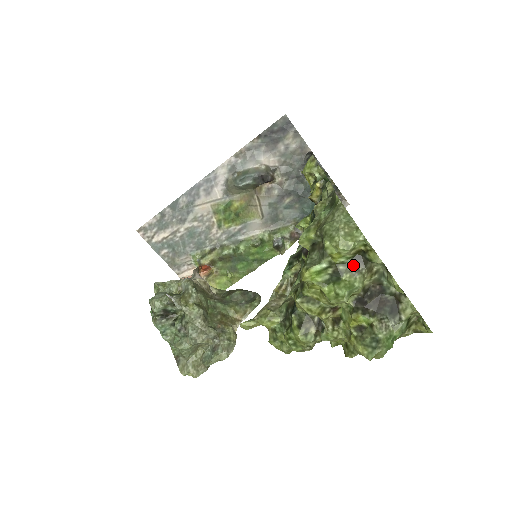
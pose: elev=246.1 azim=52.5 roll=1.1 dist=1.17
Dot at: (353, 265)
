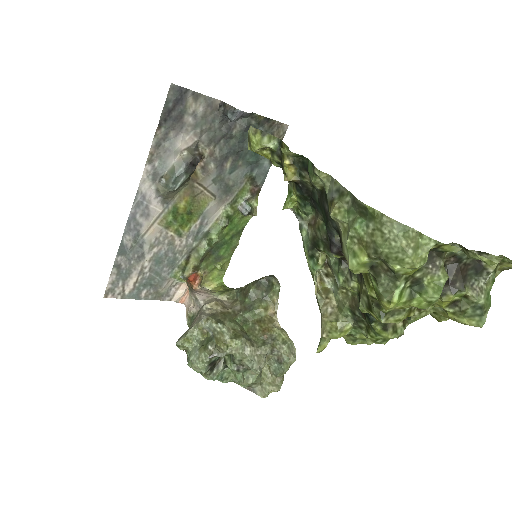
Dot at: (429, 265)
